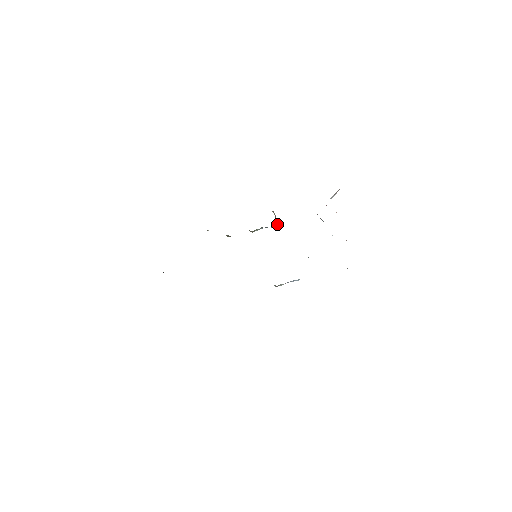
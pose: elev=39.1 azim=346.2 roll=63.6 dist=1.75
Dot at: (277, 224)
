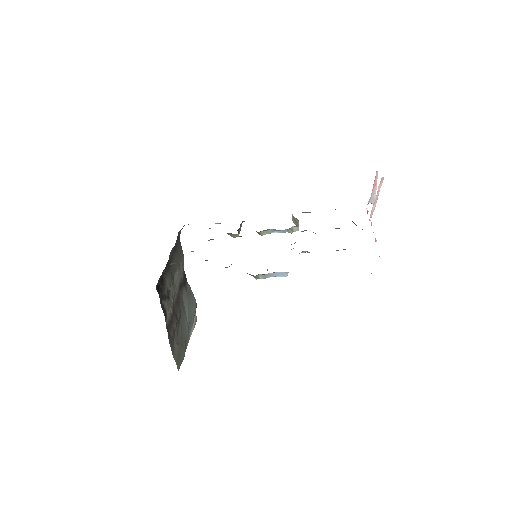
Dot at: (293, 227)
